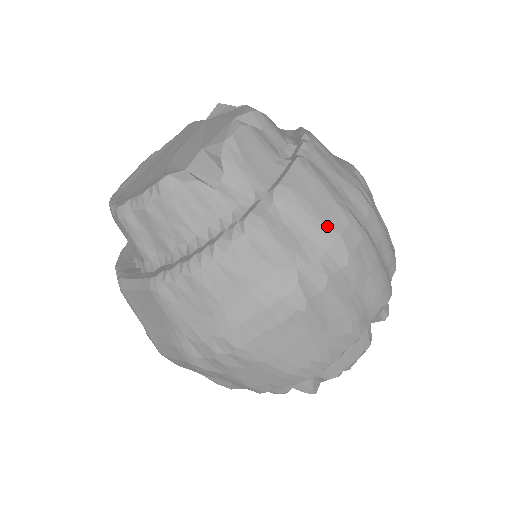
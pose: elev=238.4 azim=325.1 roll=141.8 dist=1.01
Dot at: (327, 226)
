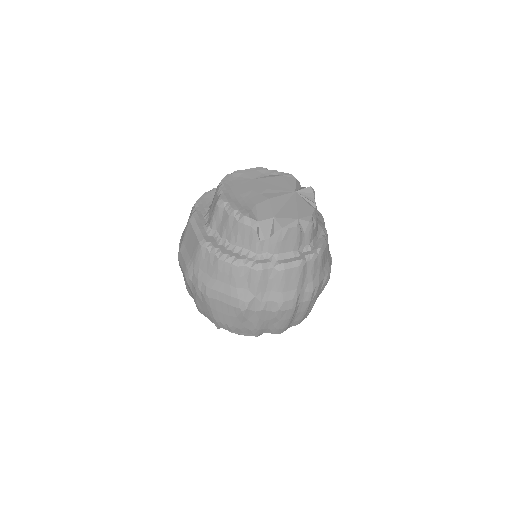
Dot at: (283, 294)
